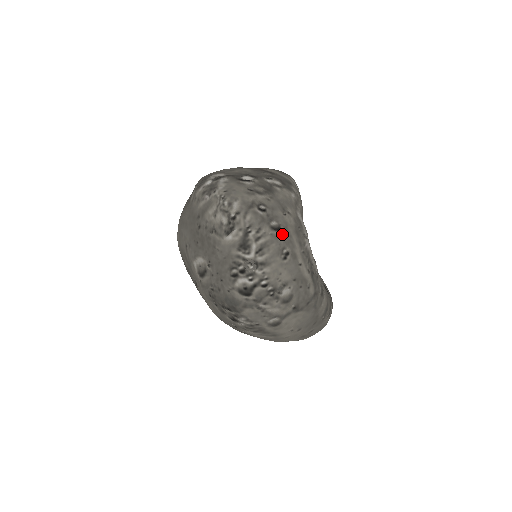
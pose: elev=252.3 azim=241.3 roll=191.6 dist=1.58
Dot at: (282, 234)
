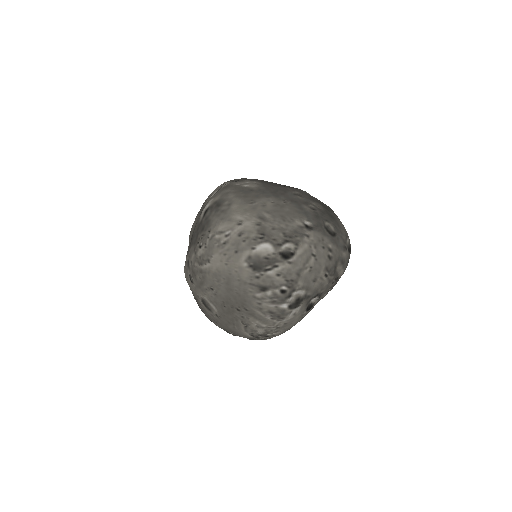
Dot at: occluded
